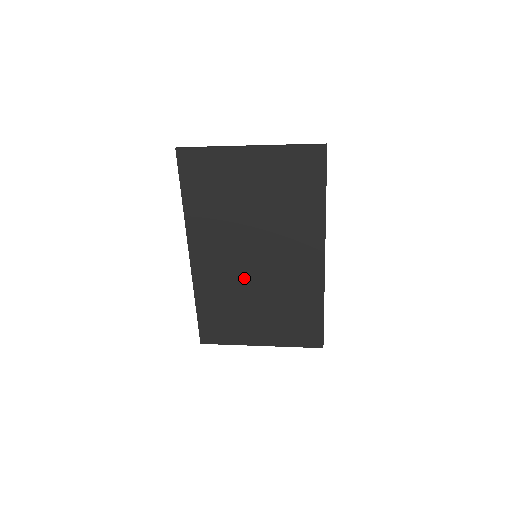
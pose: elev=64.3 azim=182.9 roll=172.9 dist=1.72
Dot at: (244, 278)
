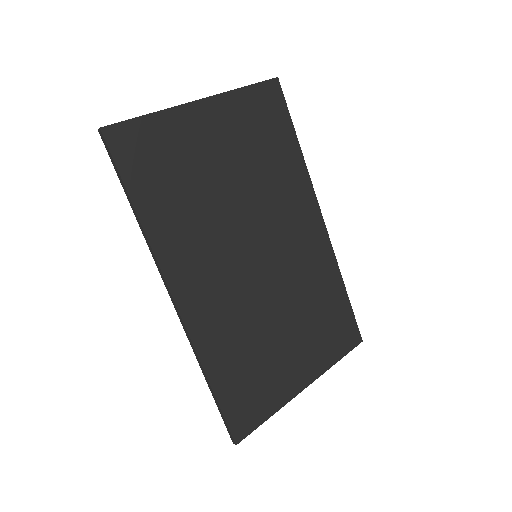
Dot at: (255, 296)
